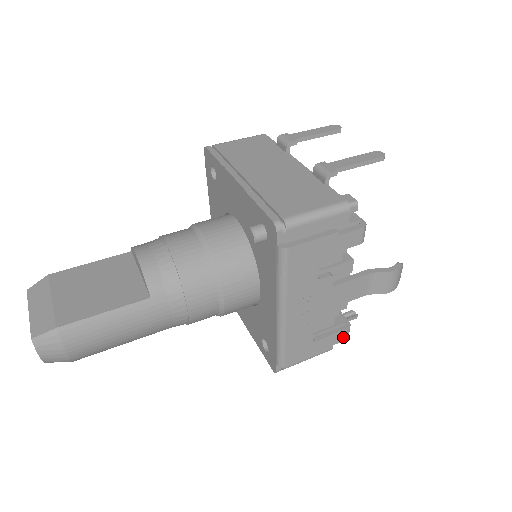
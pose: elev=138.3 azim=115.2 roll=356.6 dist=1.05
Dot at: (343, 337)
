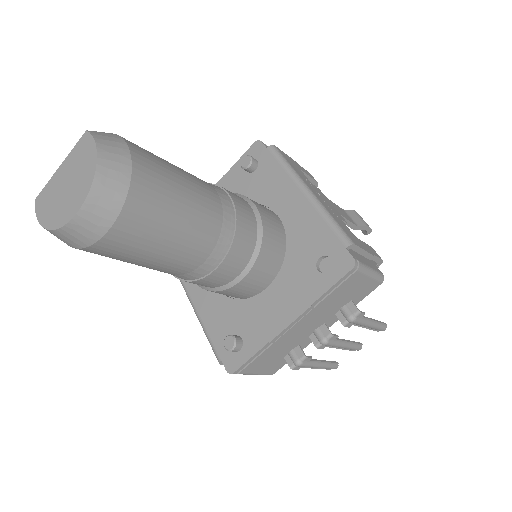
Dot at: (377, 255)
